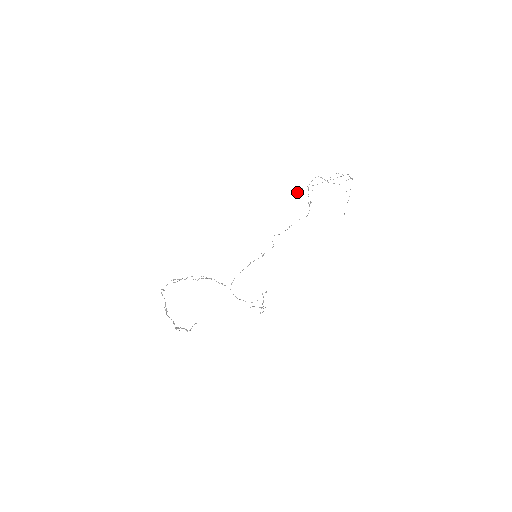
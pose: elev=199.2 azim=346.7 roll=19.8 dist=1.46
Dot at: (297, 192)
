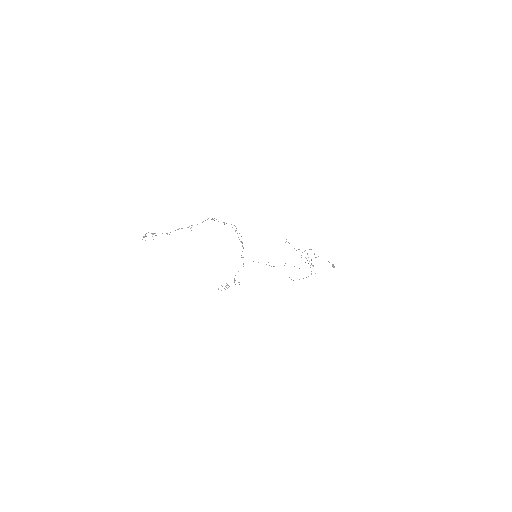
Dot at: occluded
